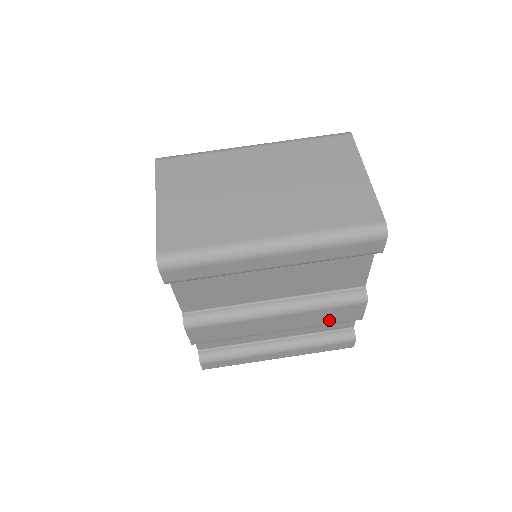
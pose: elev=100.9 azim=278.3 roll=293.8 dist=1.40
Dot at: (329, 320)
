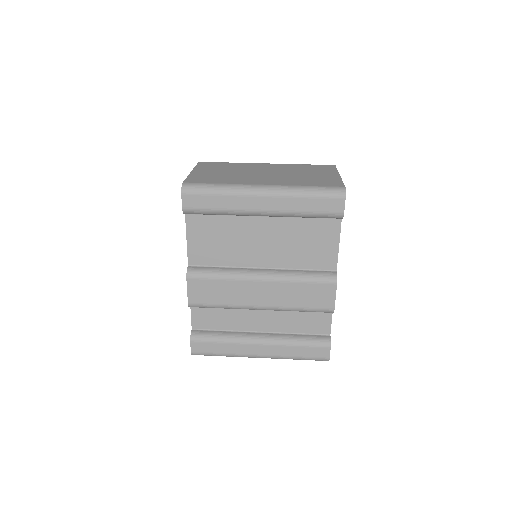
Dot at: (305, 302)
